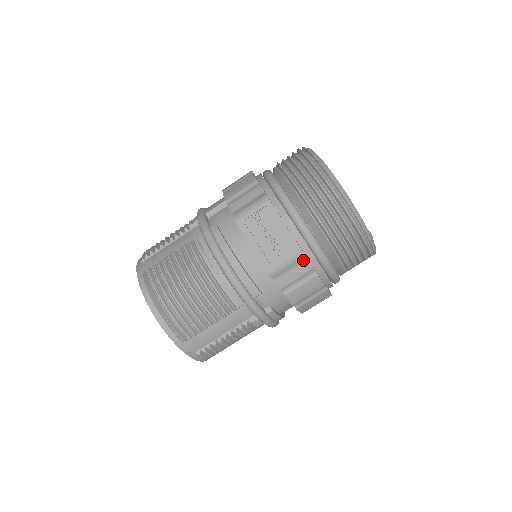
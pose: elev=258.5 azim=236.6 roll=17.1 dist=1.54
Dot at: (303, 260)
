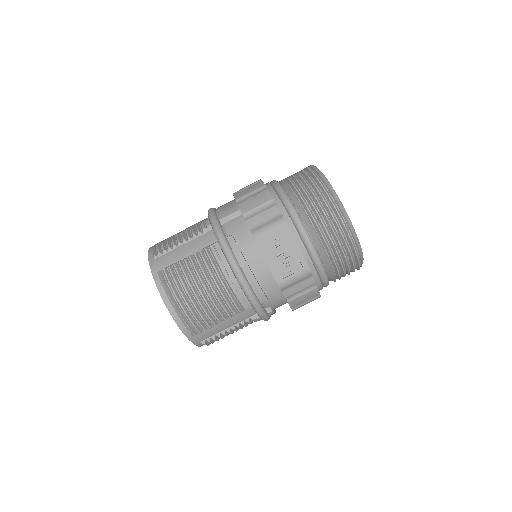
Dot at: (309, 277)
